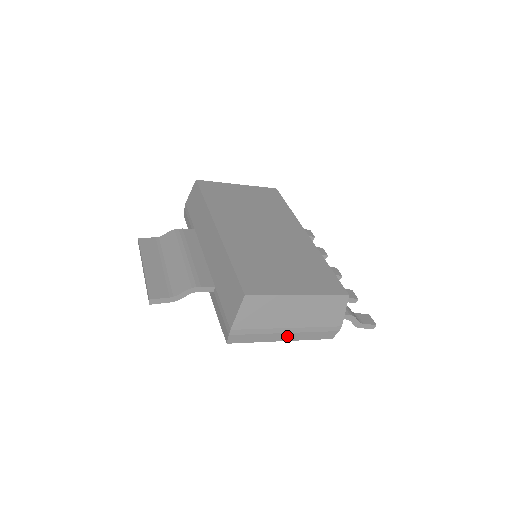
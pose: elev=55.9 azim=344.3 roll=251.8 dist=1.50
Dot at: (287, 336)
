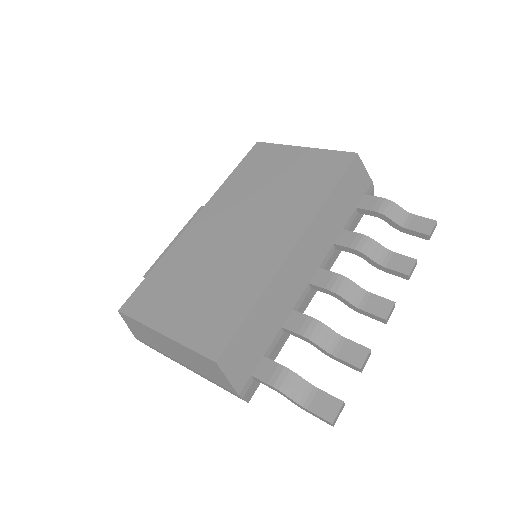
Dot at: occluded
